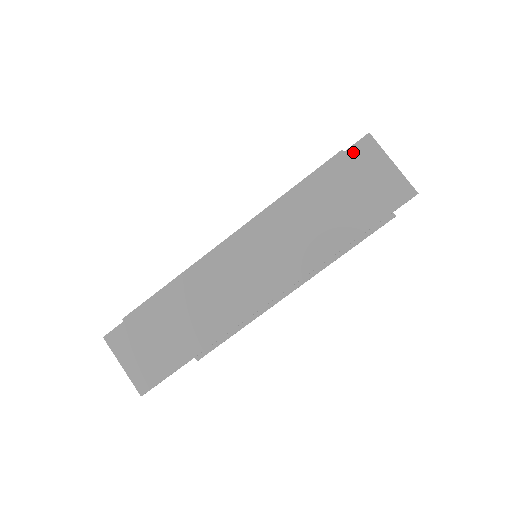
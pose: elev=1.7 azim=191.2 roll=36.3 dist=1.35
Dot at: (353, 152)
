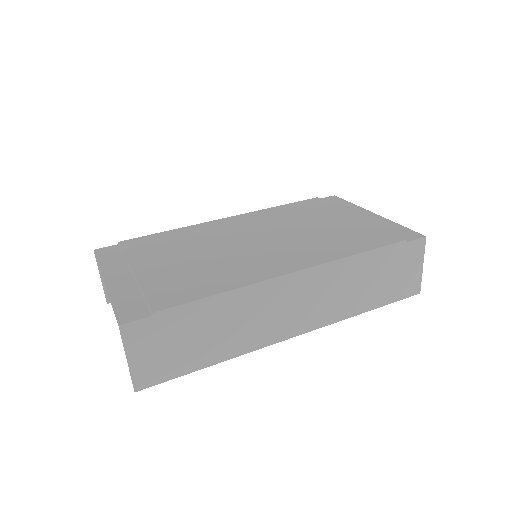
Dot at: (410, 246)
